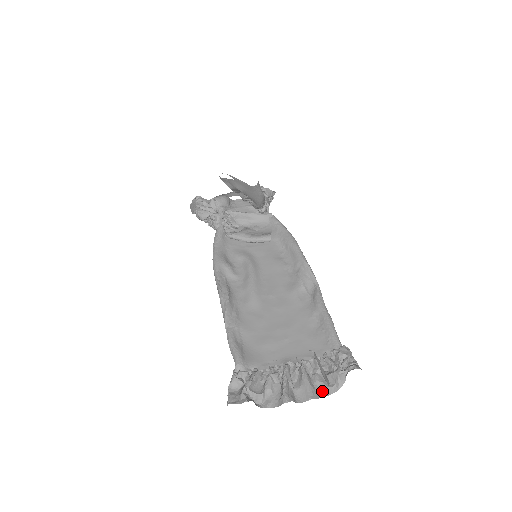
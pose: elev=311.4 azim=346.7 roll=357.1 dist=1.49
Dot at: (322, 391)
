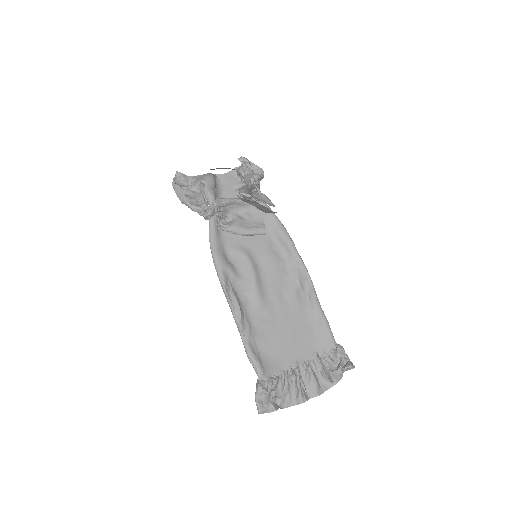
Dot at: (325, 385)
